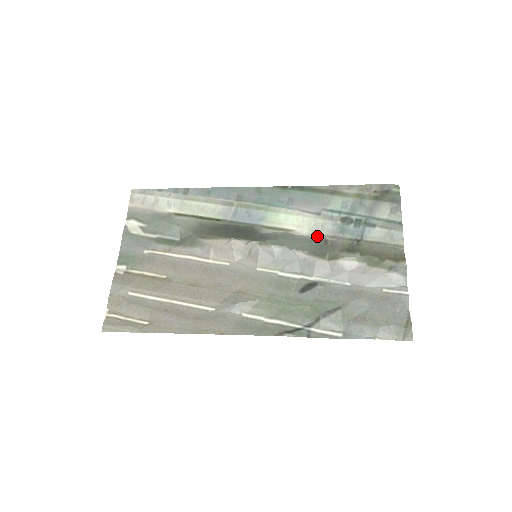
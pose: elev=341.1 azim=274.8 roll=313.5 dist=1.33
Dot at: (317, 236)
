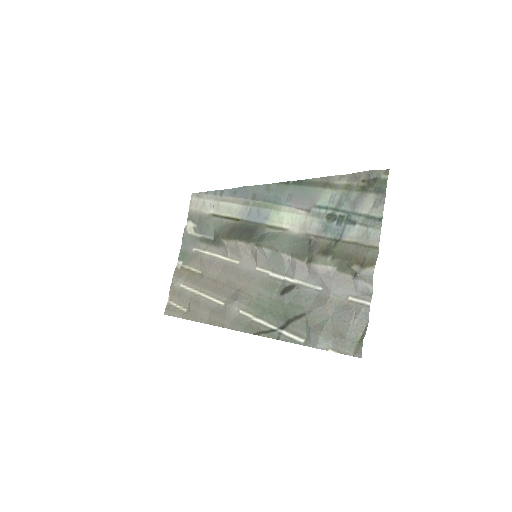
Dot at: (305, 235)
